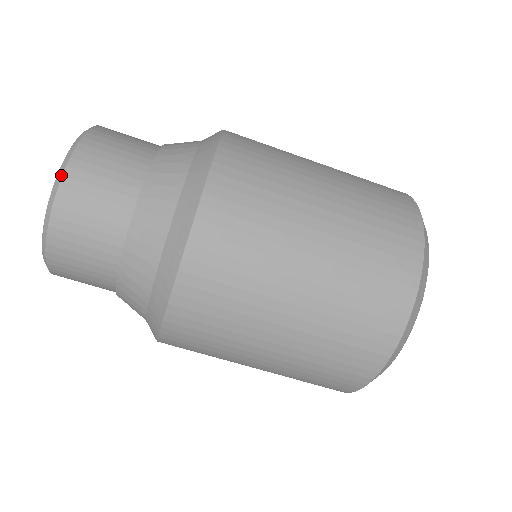
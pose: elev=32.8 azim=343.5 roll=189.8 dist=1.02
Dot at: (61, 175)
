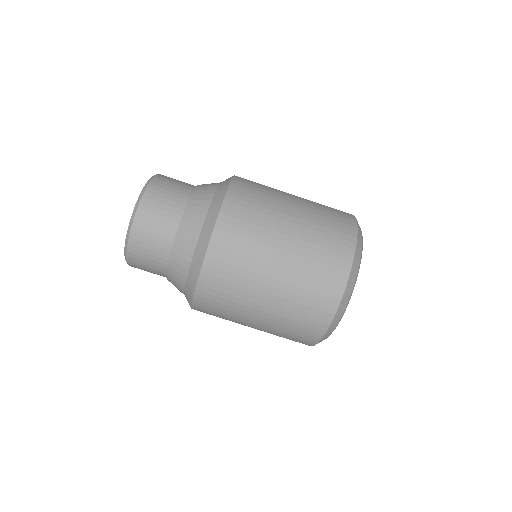
Dot at: (148, 184)
